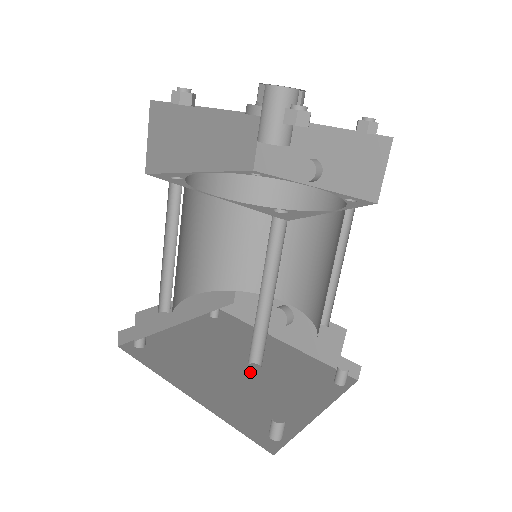
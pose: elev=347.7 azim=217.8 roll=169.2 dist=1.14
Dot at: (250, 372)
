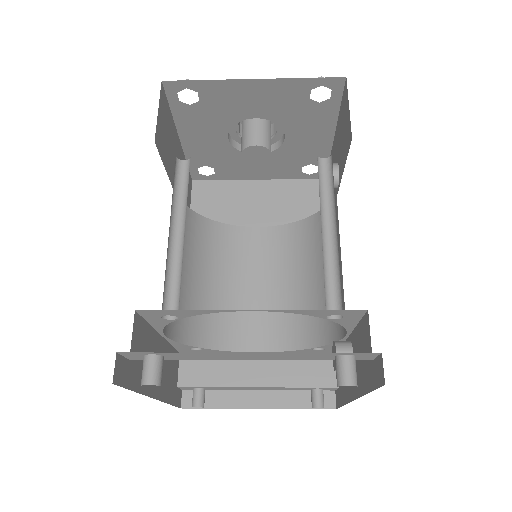
Dot at: occluded
